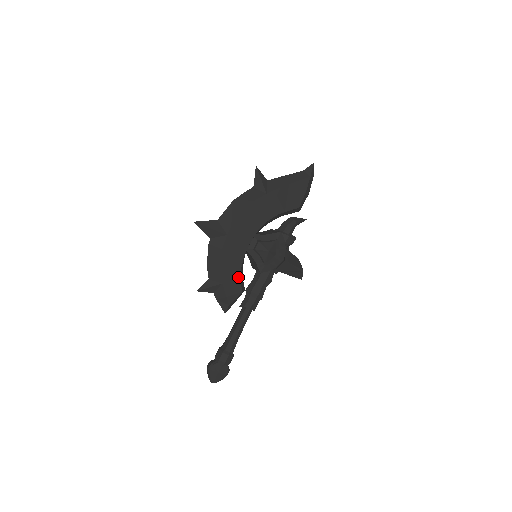
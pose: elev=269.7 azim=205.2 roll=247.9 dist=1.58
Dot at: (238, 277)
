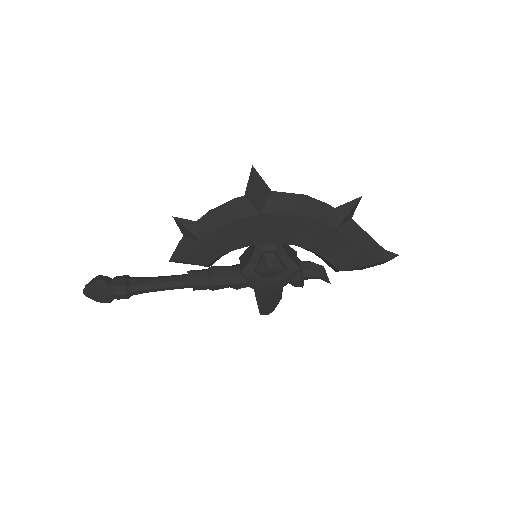
Dot at: (220, 253)
